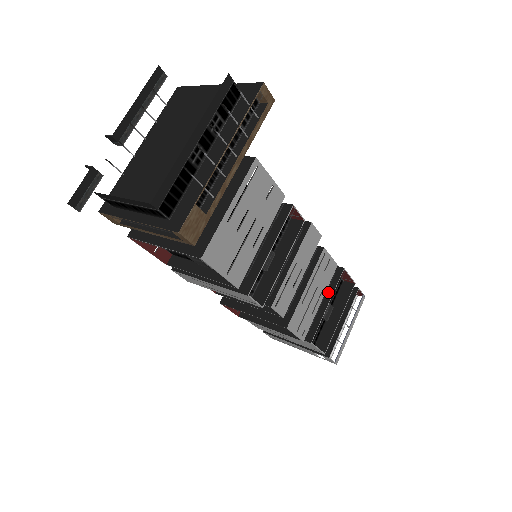
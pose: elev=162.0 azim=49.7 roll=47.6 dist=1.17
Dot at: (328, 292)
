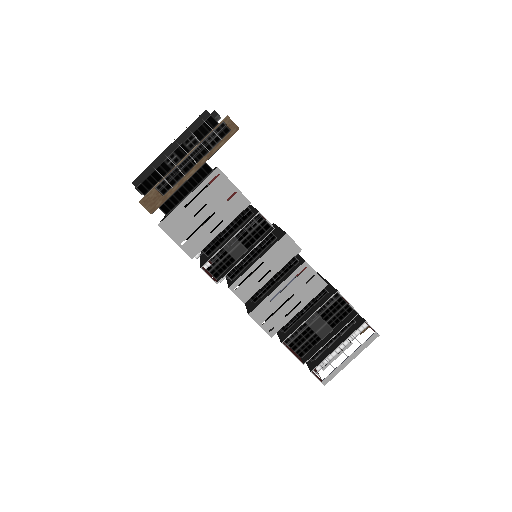
Dot at: (316, 307)
